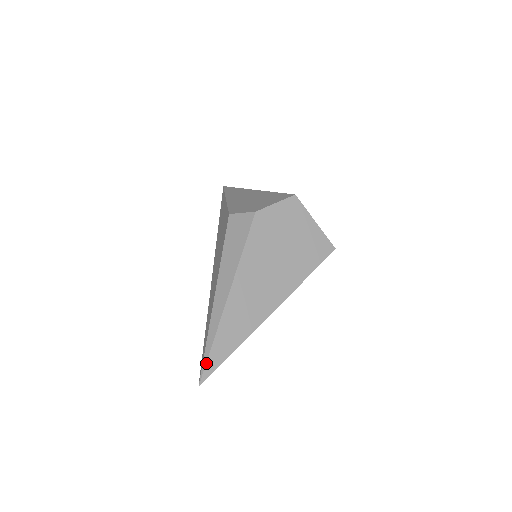
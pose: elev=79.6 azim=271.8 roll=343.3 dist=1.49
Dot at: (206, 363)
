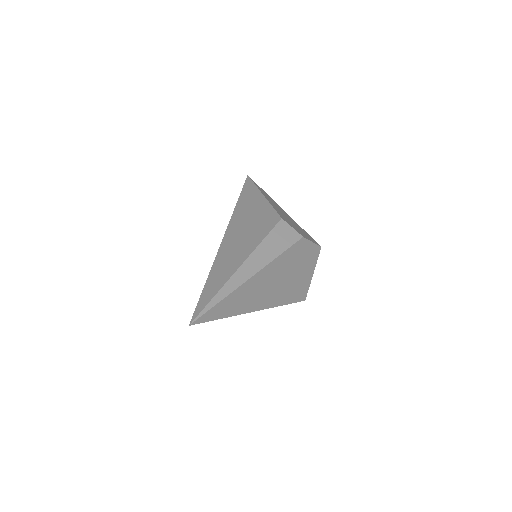
Dot at: (206, 312)
